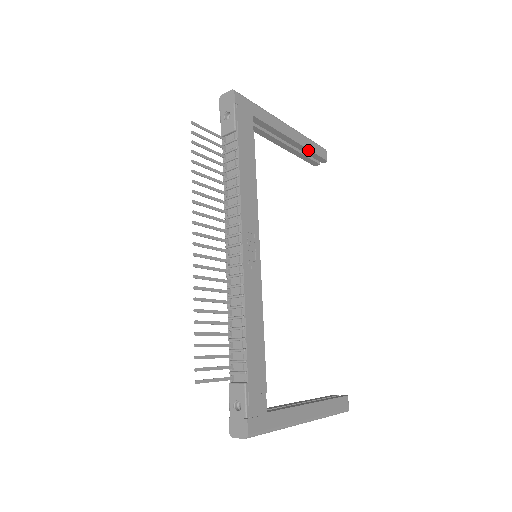
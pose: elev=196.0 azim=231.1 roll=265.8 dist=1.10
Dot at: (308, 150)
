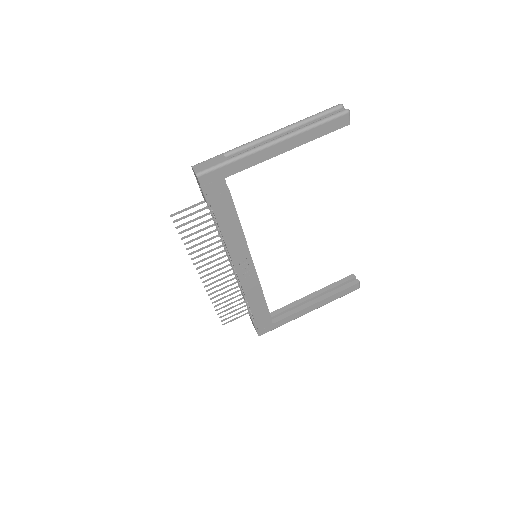
Dot at: (314, 138)
